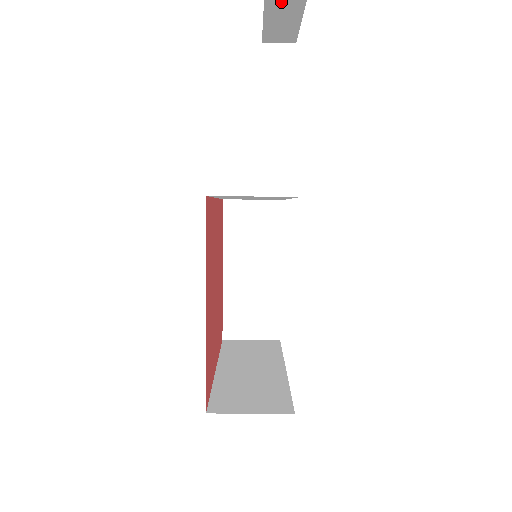
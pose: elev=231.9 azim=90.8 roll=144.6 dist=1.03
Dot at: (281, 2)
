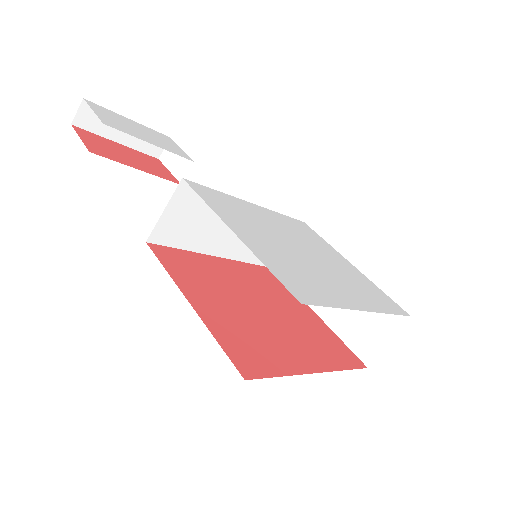
Dot at: (109, 128)
